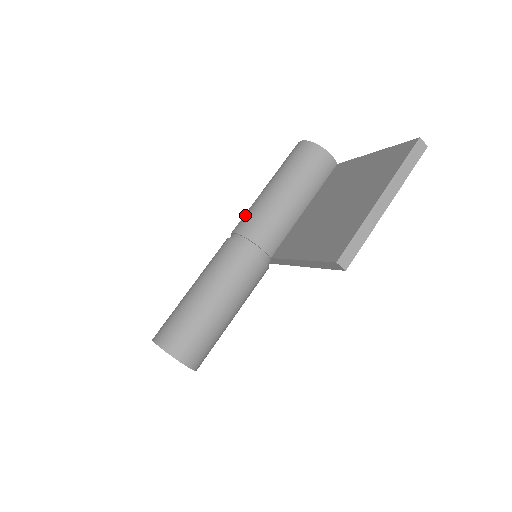
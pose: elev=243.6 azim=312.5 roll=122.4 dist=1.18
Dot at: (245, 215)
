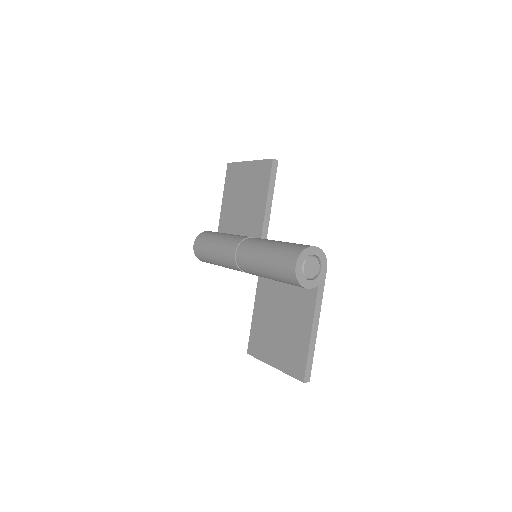
Dot at: (246, 257)
